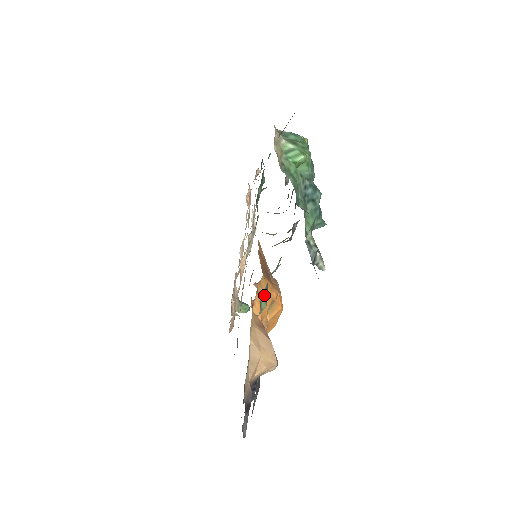
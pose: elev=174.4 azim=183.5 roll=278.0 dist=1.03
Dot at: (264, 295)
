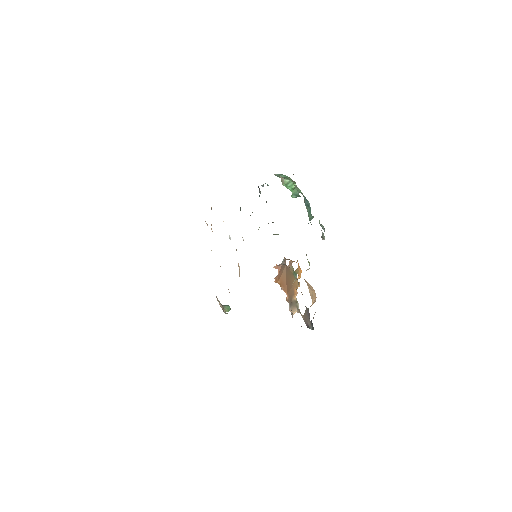
Dot at: occluded
